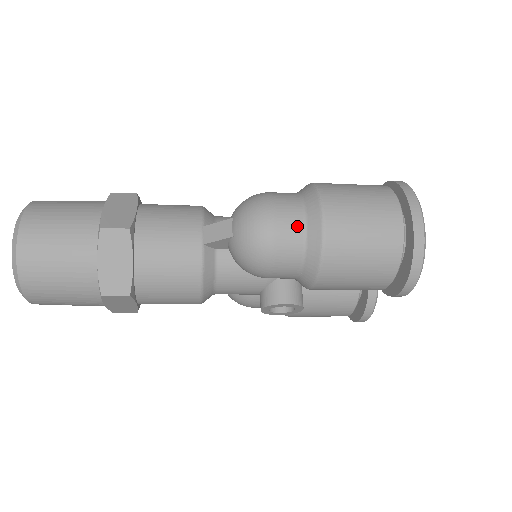
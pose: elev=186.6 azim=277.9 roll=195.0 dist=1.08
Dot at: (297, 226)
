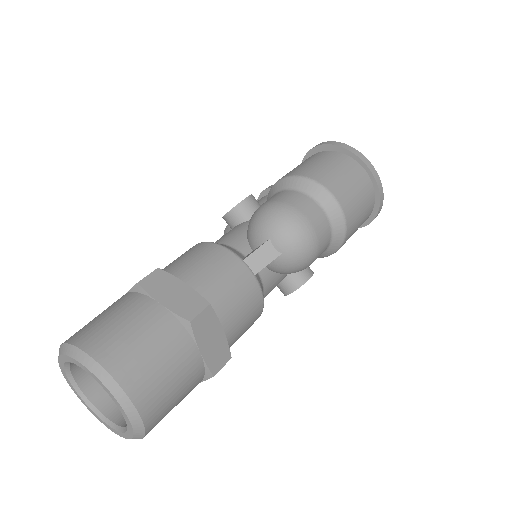
Dot at: (323, 218)
